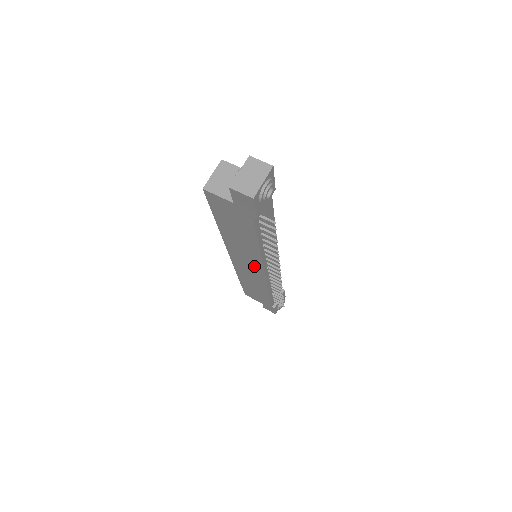
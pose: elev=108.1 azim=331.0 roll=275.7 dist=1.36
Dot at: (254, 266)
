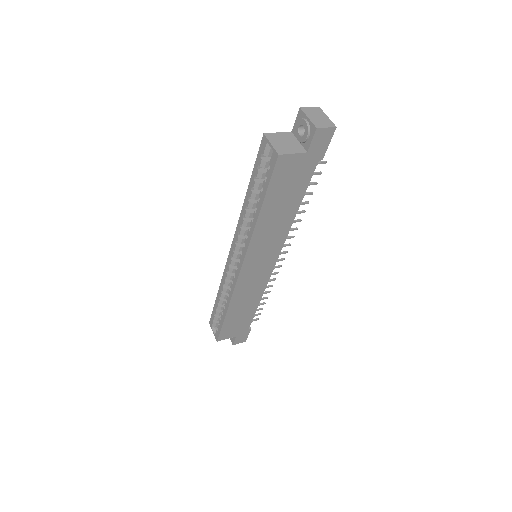
Dot at: (269, 258)
